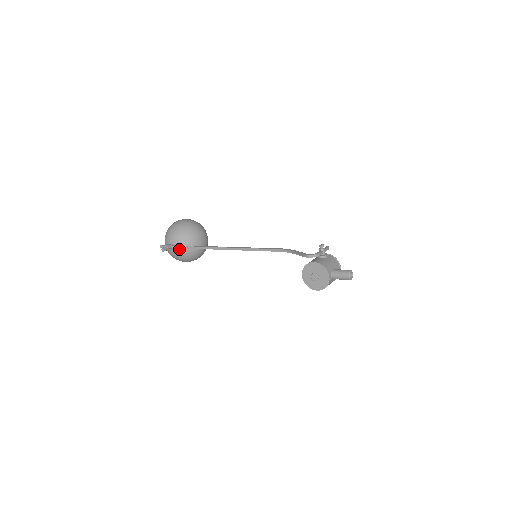
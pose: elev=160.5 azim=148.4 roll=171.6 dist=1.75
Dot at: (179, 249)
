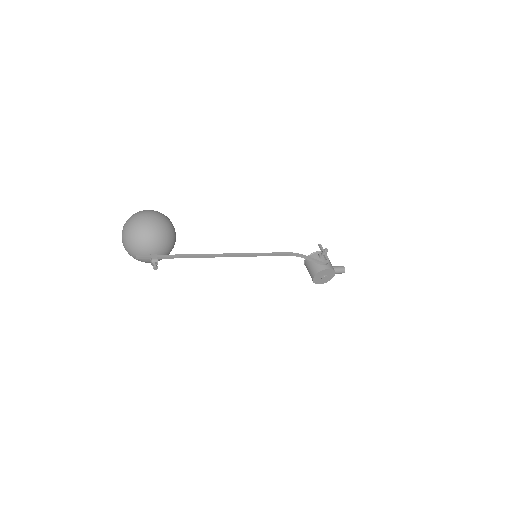
Dot at: occluded
